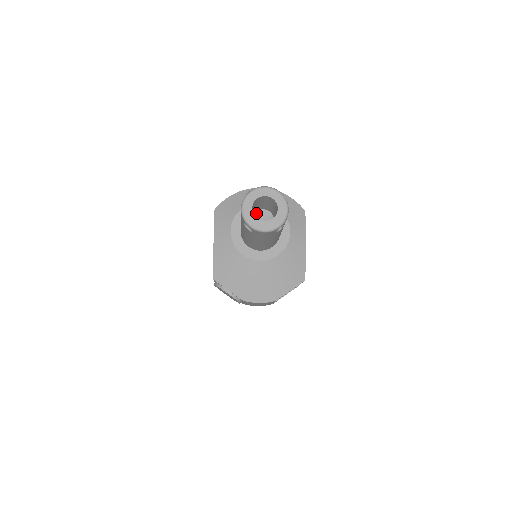
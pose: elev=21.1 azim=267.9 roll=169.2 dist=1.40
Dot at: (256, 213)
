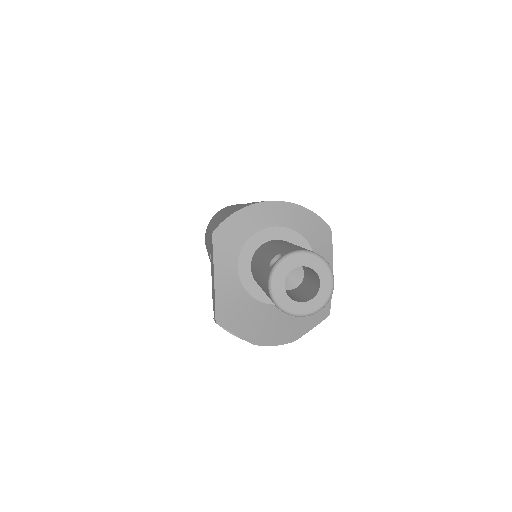
Dot at: occluded
